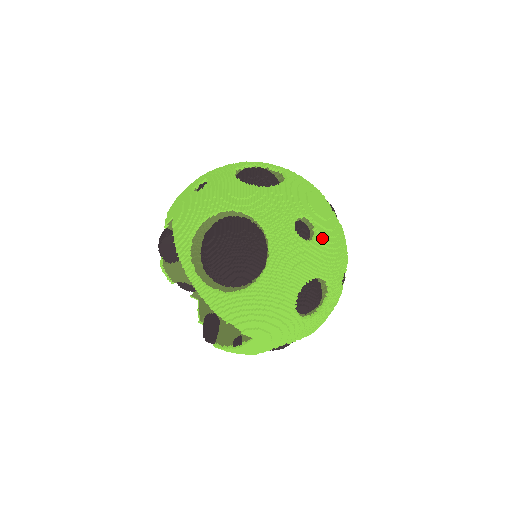
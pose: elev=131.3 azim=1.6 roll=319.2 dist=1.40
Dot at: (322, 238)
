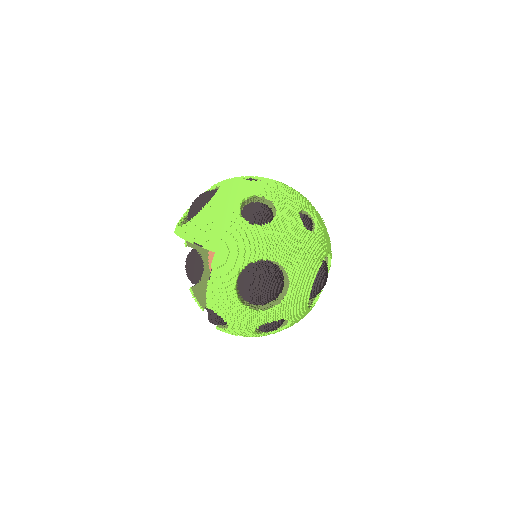
Dot at: (267, 181)
